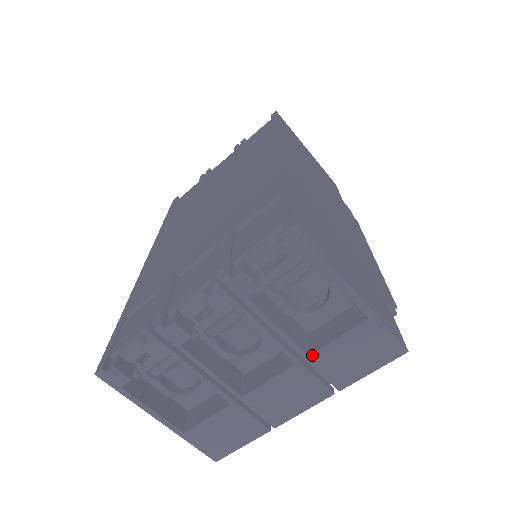
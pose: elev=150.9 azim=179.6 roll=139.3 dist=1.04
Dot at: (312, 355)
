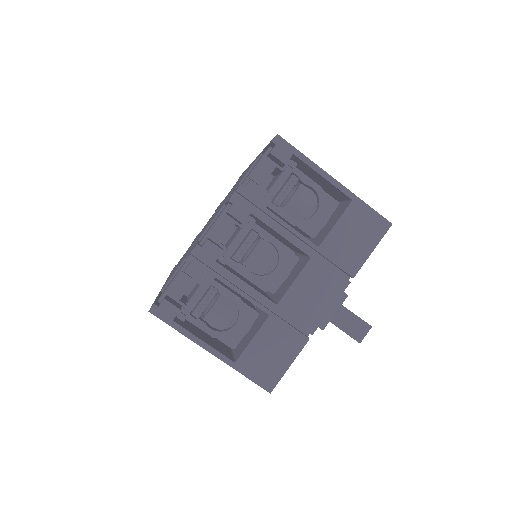
Dot at: (321, 246)
